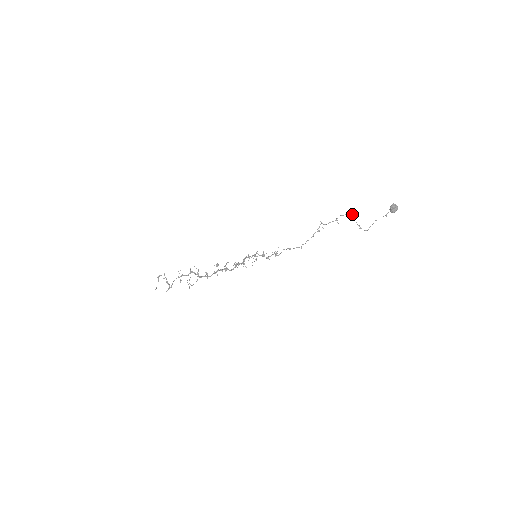
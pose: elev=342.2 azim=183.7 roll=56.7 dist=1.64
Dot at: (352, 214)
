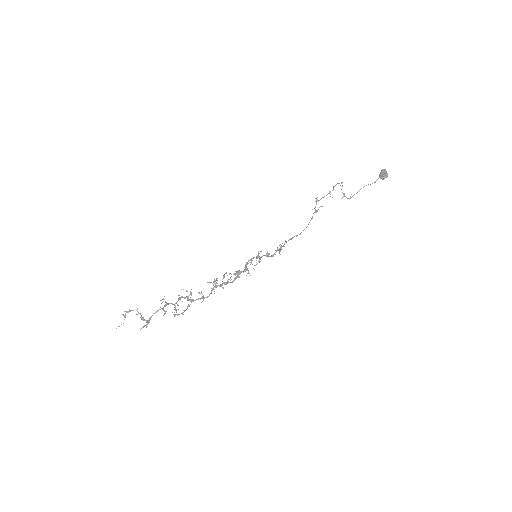
Dot at: occluded
